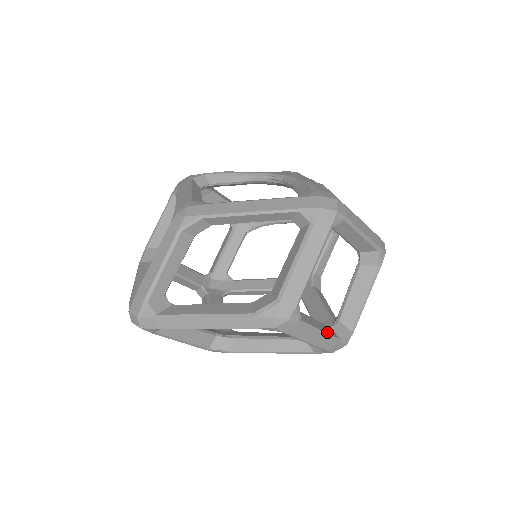
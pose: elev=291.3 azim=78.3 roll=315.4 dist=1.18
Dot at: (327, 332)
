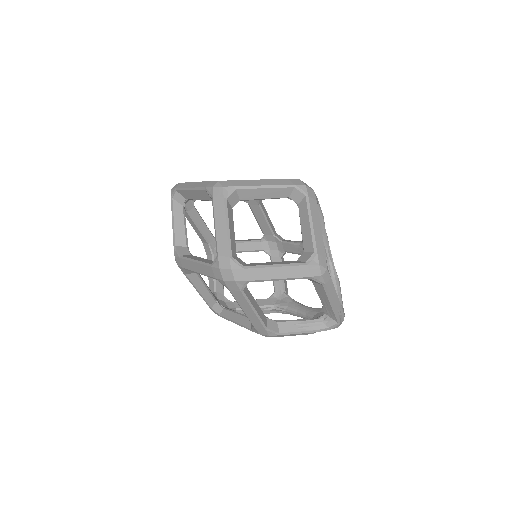
Dot at: (231, 236)
